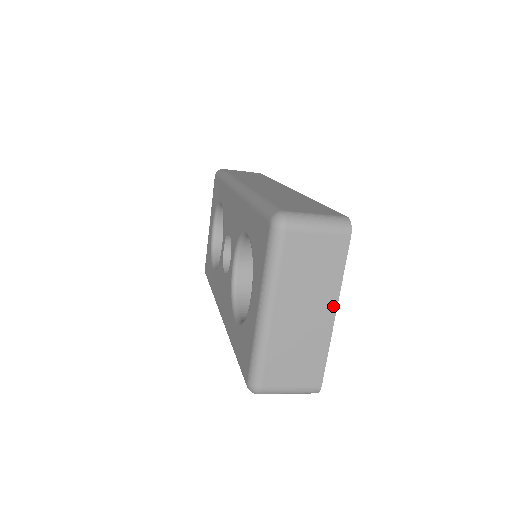
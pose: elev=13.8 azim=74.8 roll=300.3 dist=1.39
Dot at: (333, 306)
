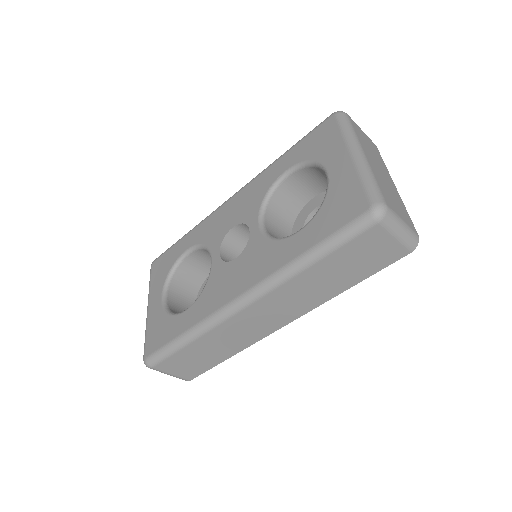
Dot at: (391, 179)
